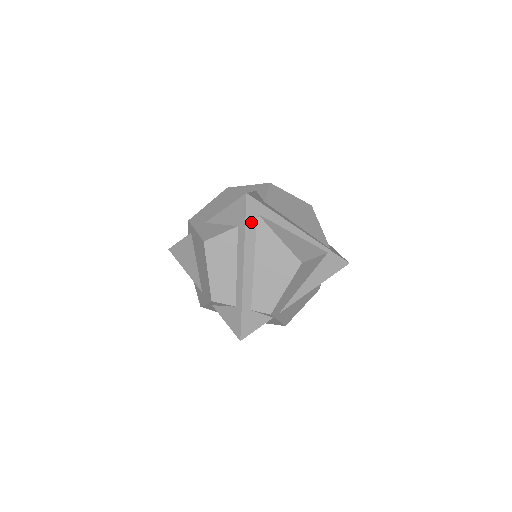
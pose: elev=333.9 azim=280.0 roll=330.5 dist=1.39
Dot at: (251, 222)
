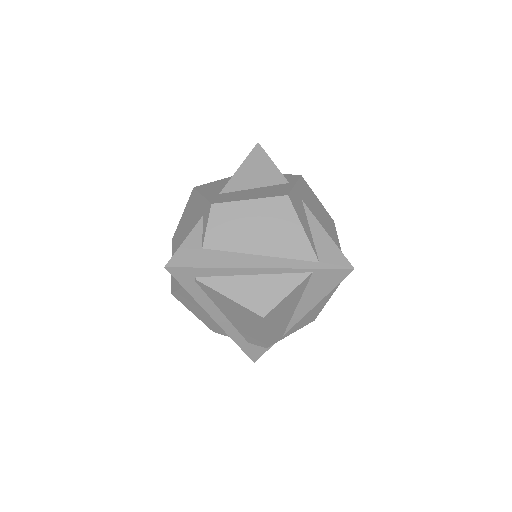
Dot at: (191, 286)
